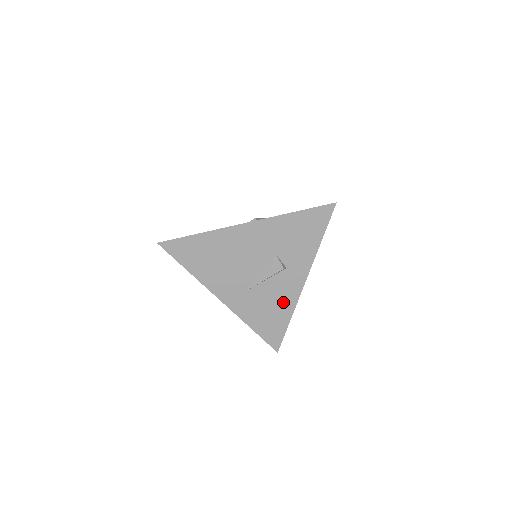
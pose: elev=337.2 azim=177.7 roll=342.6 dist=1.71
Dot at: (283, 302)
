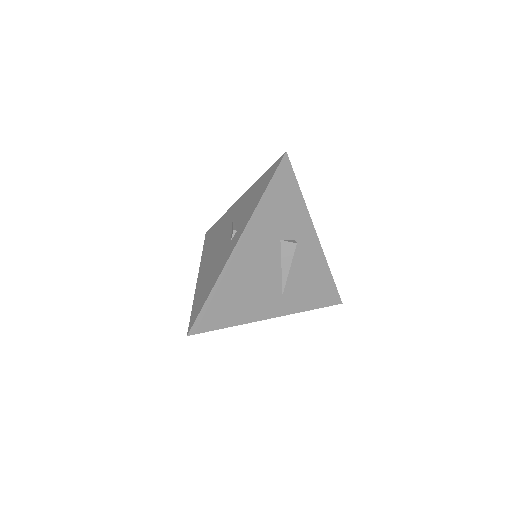
Dot at: (315, 266)
